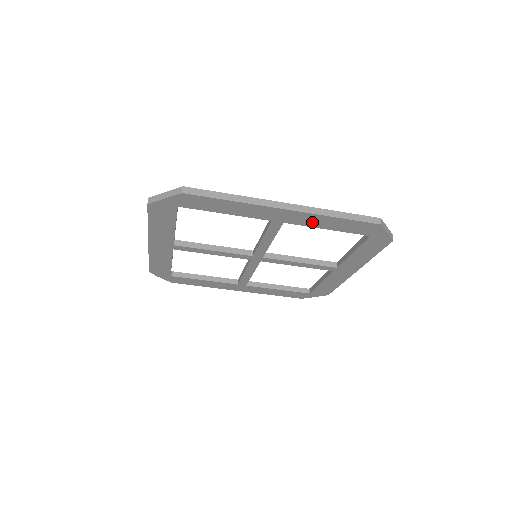
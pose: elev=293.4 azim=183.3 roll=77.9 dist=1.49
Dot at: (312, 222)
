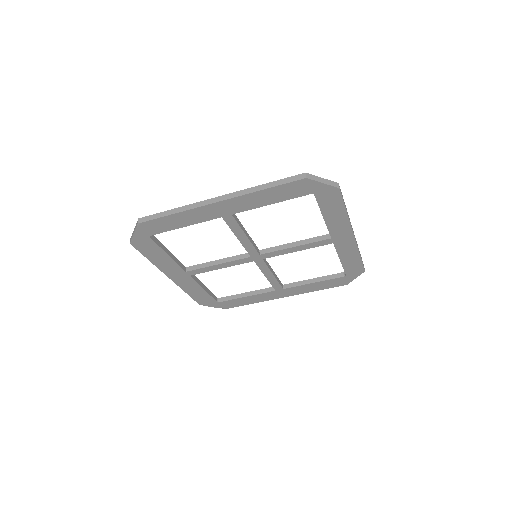
Dot at: (251, 203)
